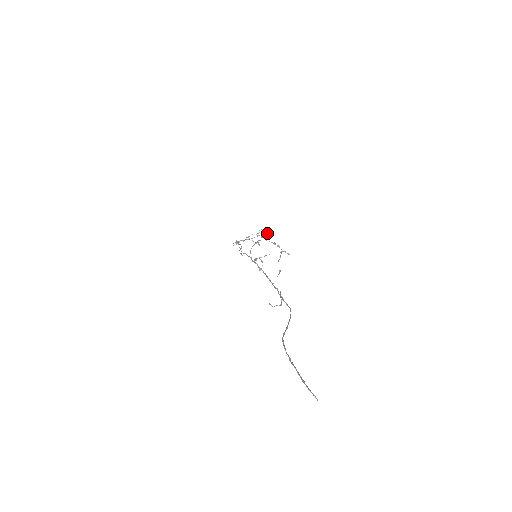
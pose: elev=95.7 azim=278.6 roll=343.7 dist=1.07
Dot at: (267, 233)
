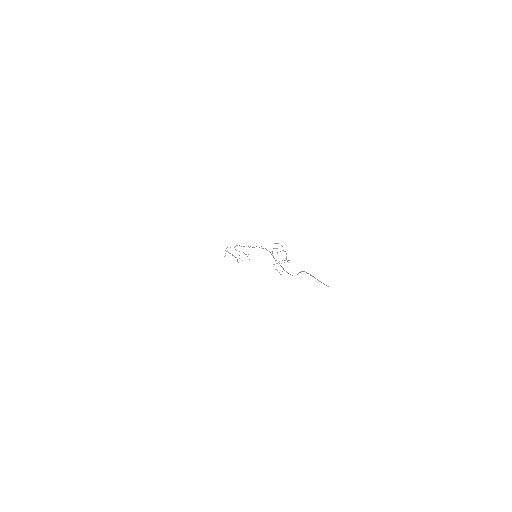
Dot at: occluded
